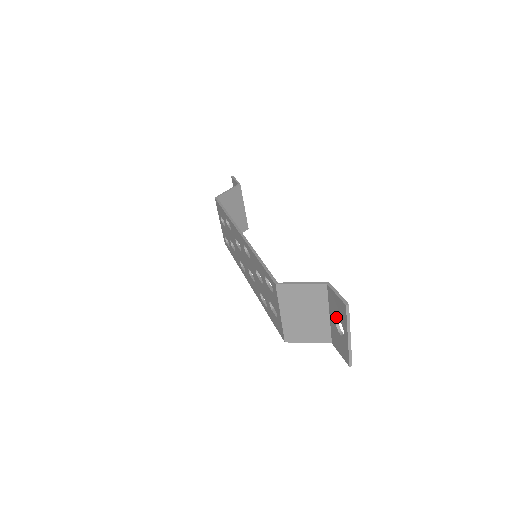
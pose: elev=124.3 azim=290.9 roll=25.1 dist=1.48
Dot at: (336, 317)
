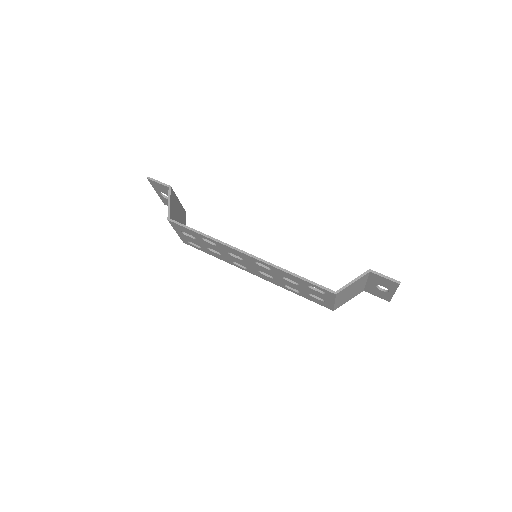
Dot at: occluded
